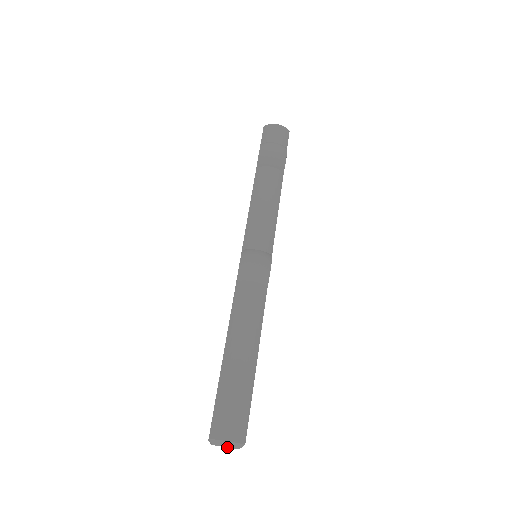
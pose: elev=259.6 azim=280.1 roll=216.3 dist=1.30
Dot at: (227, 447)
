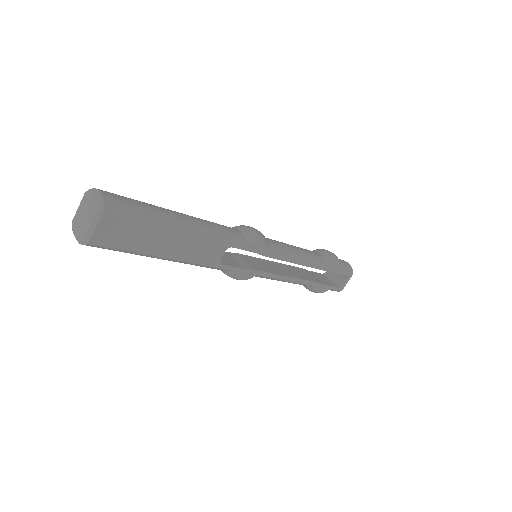
Dot at: (77, 235)
